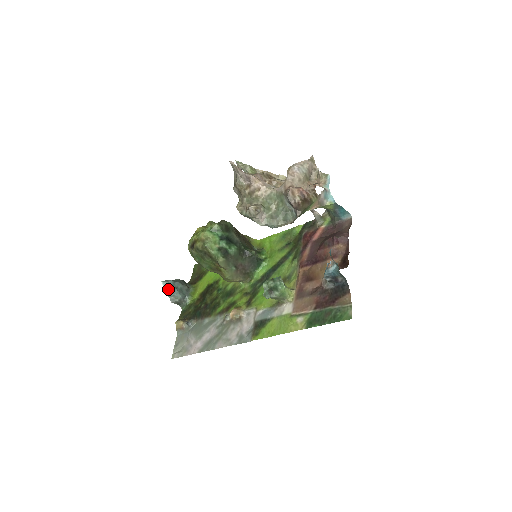
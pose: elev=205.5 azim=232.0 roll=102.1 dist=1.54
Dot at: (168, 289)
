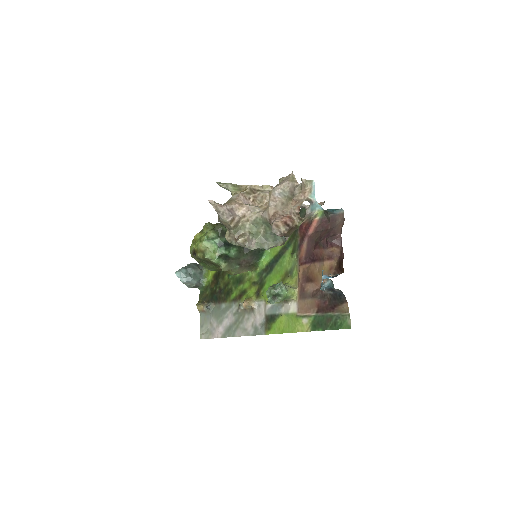
Dot at: (182, 278)
